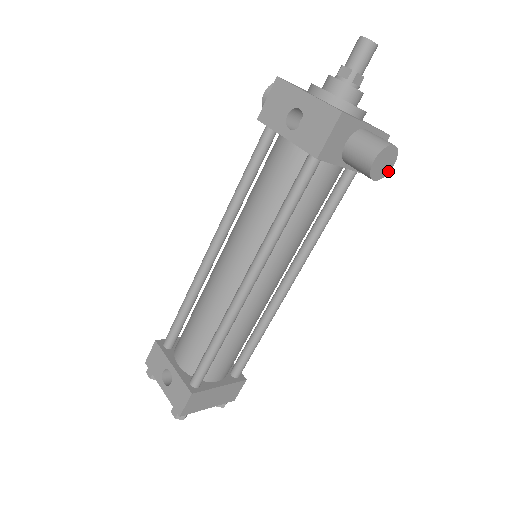
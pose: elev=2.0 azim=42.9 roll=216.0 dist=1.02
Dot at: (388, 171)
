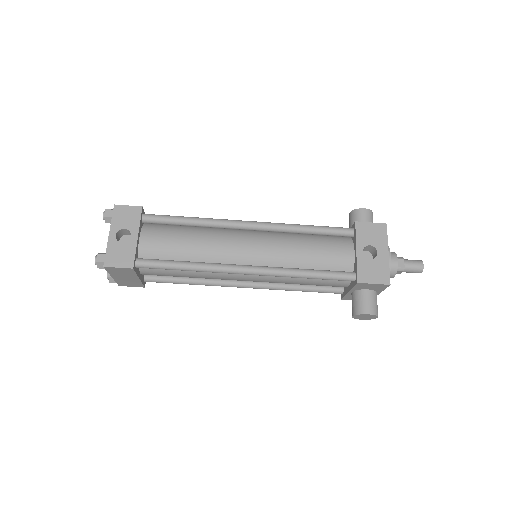
Dot at: occluded
